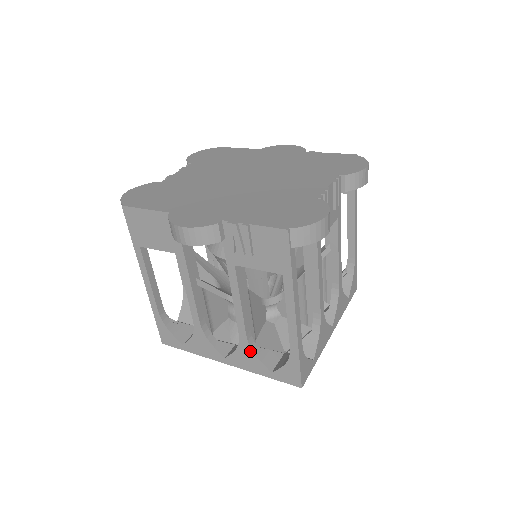
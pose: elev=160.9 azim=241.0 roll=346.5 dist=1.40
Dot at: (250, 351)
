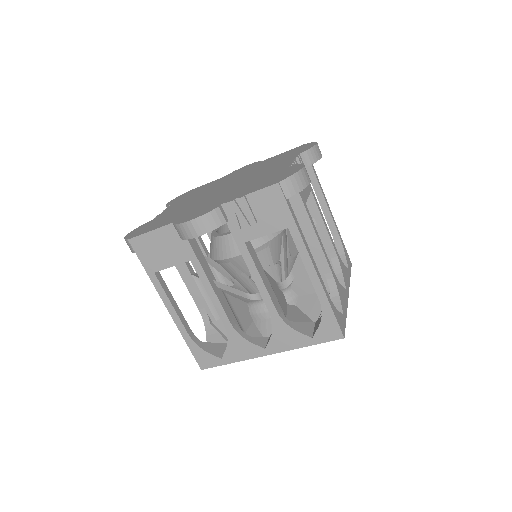
Dot at: (285, 326)
